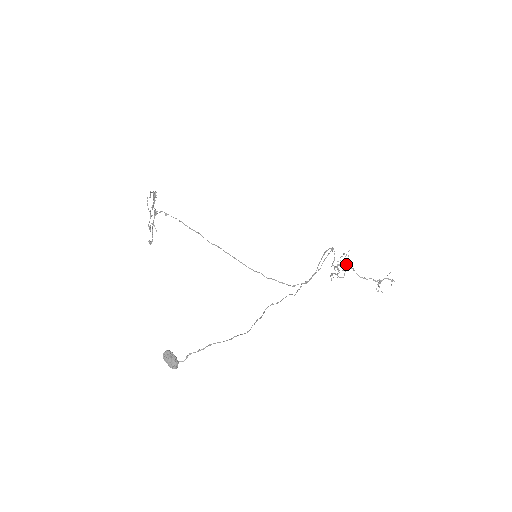
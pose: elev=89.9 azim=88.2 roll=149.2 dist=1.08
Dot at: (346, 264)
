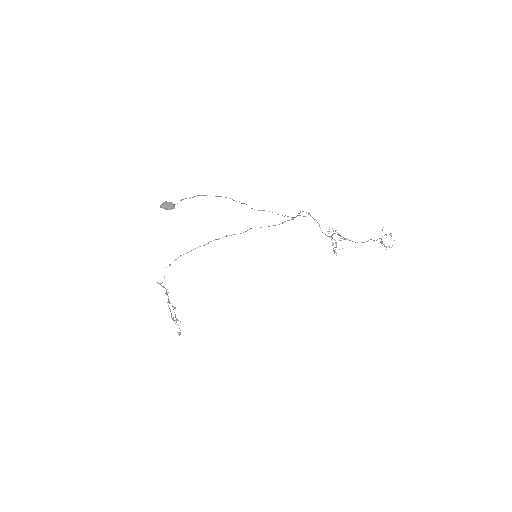
Dot at: occluded
